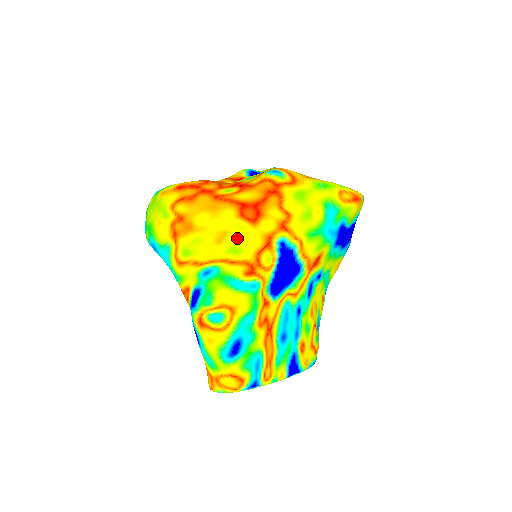
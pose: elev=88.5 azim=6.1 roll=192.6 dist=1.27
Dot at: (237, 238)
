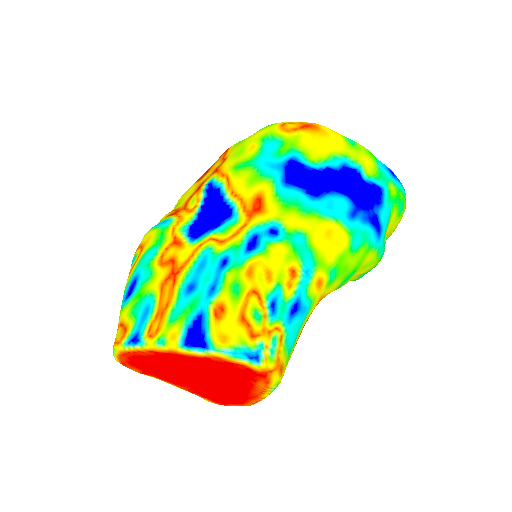
Dot at: (182, 196)
